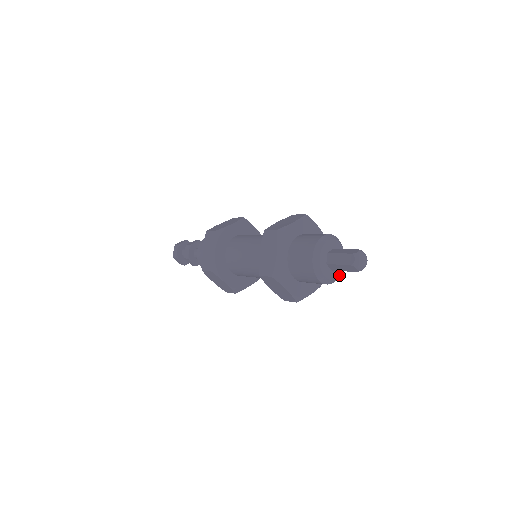
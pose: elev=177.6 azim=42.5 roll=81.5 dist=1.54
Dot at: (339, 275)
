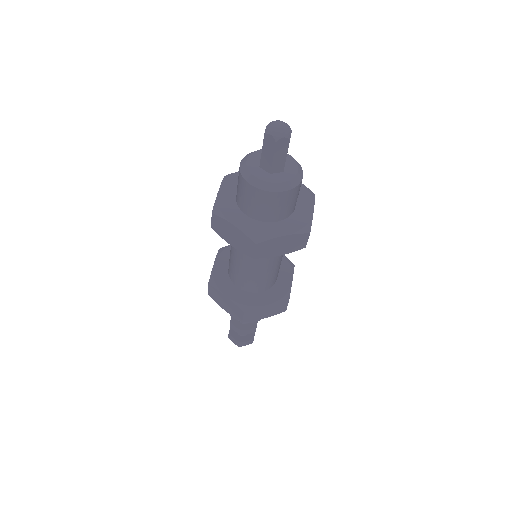
Dot at: (297, 167)
